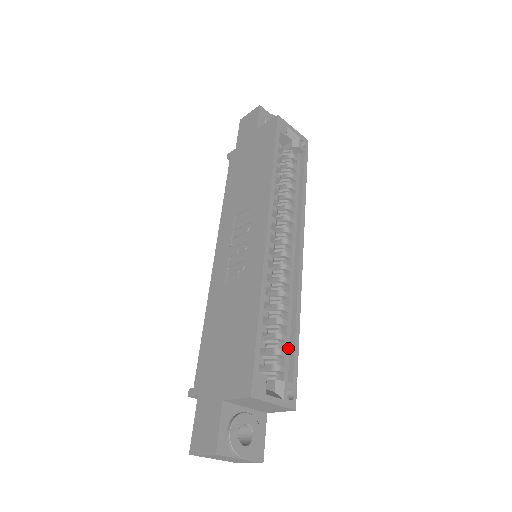
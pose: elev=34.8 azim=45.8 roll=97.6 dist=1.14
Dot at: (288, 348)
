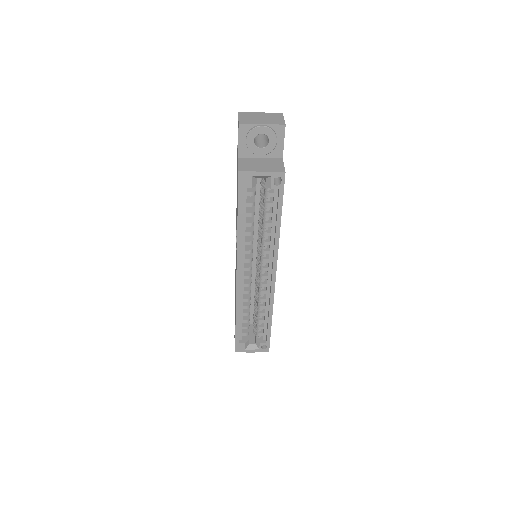
Dot at: (266, 325)
